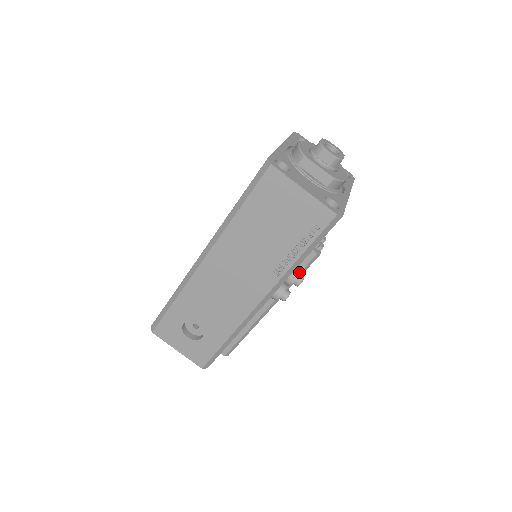
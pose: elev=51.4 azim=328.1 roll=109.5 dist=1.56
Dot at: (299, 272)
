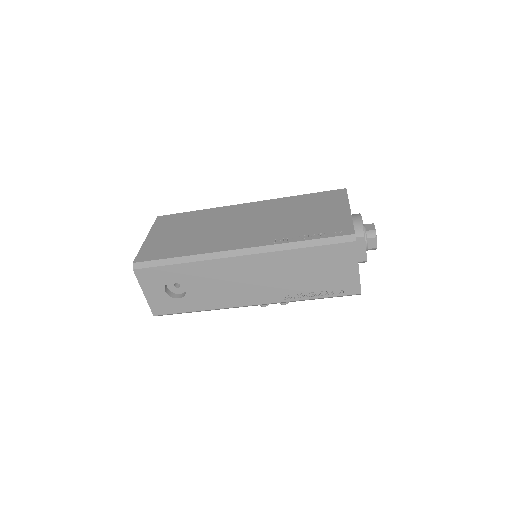
Dot at: occluded
